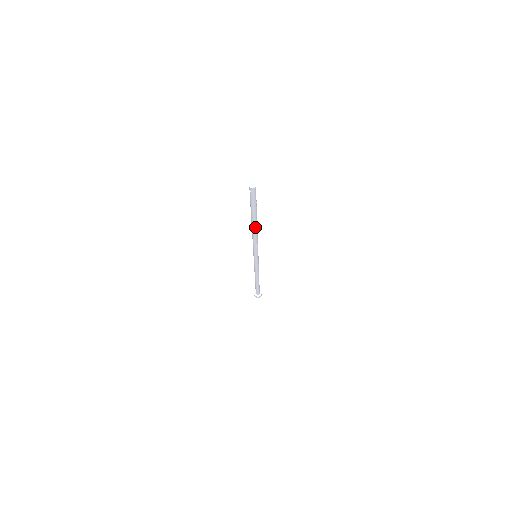
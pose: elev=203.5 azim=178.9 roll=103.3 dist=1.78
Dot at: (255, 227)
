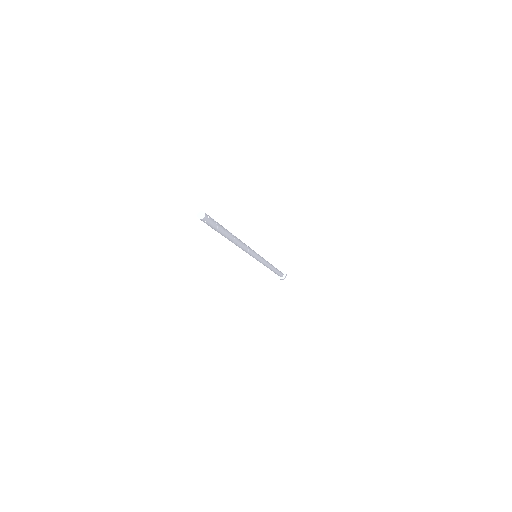
Dot at: (232, 241)
